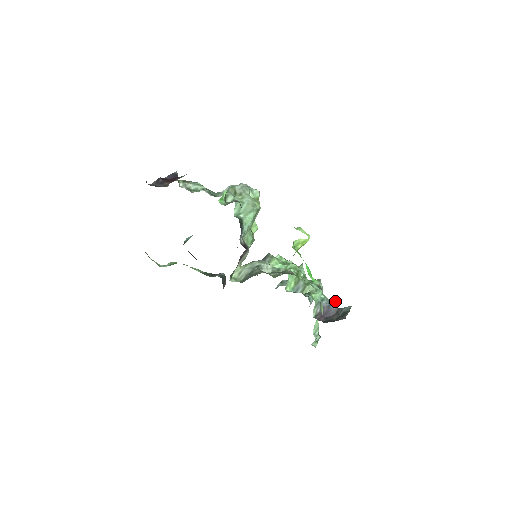
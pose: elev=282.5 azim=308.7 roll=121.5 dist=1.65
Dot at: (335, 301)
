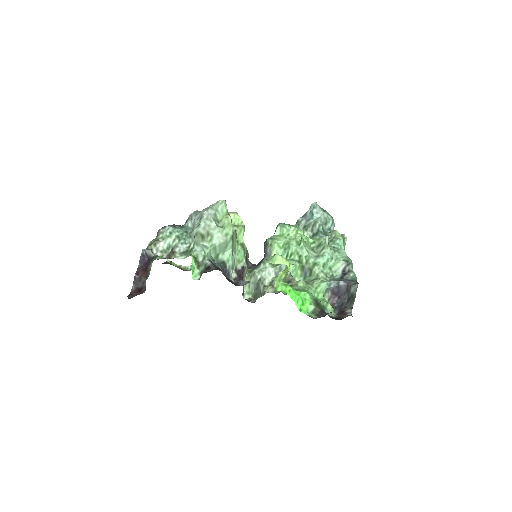
Dot at: (346, 262)
